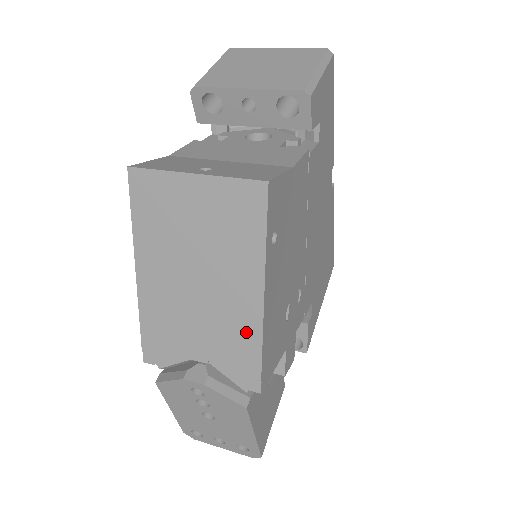
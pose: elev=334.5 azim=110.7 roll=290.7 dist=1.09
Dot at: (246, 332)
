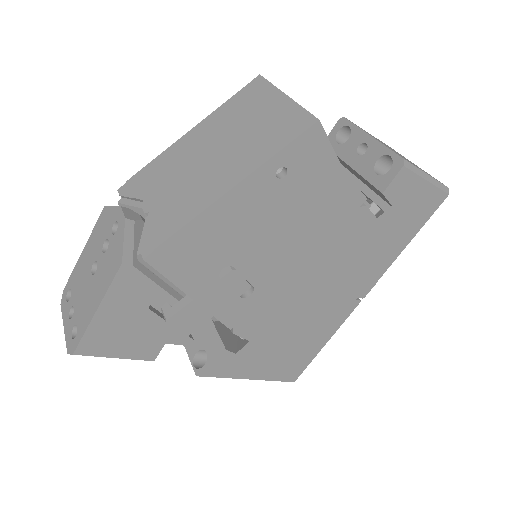
Dot at: (192, 207)
